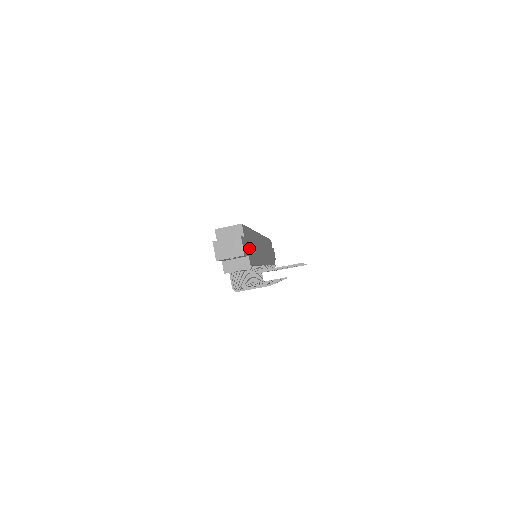
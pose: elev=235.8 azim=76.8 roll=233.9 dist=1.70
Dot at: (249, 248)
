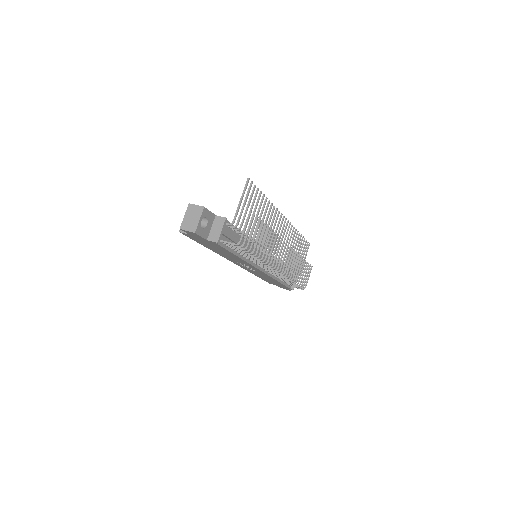
Dot at: occluded
